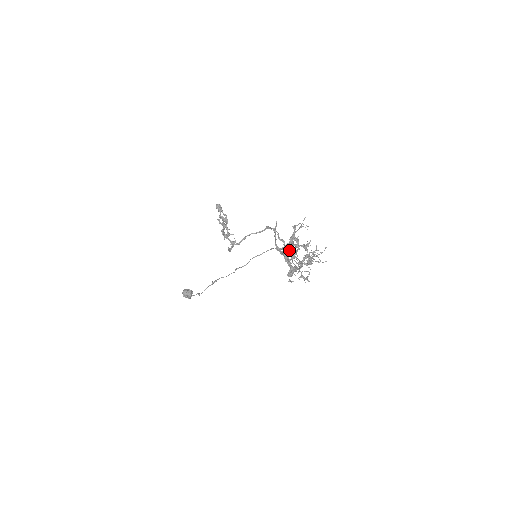
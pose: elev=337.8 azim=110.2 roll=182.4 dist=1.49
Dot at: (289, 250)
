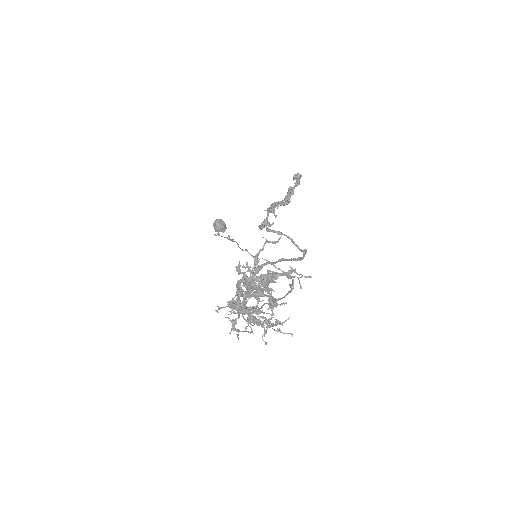
Dot at: (249, 279)
